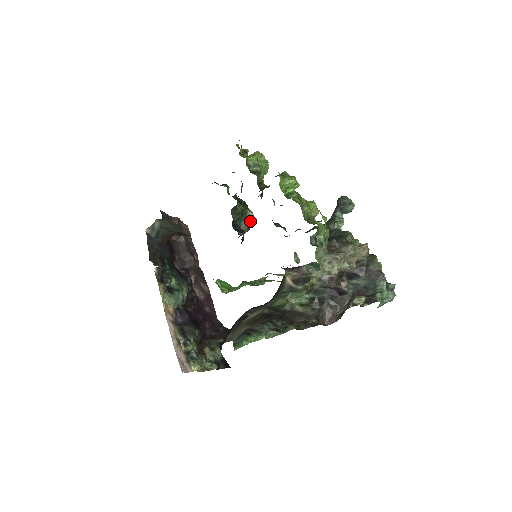
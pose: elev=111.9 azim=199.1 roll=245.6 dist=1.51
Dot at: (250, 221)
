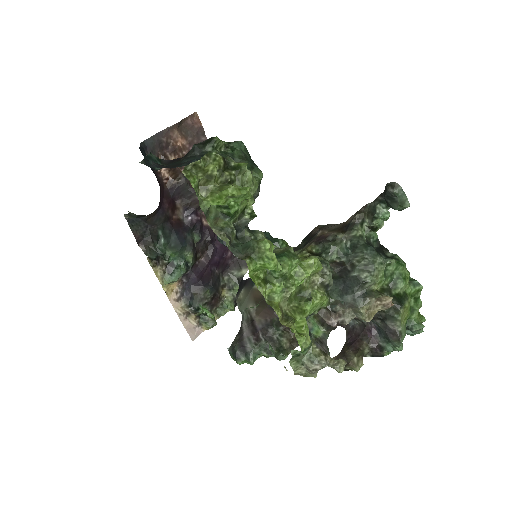
Dot at: occluded
